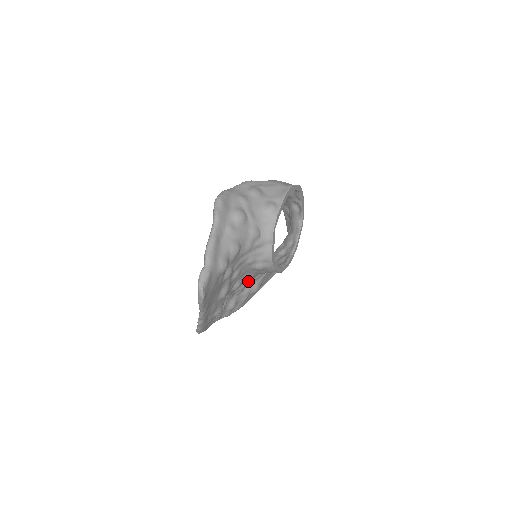
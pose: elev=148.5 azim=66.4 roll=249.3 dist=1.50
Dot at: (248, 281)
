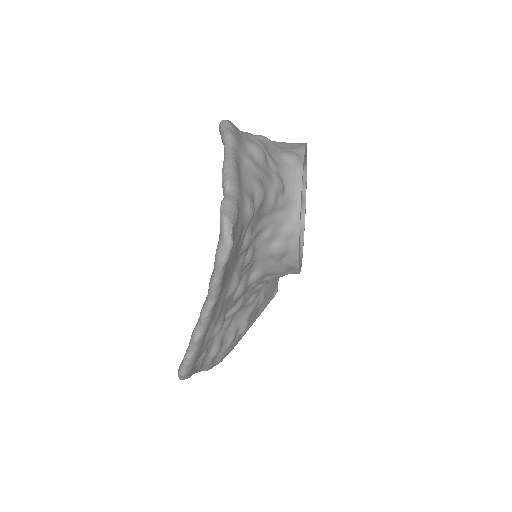
Dot at: (242, 302)
